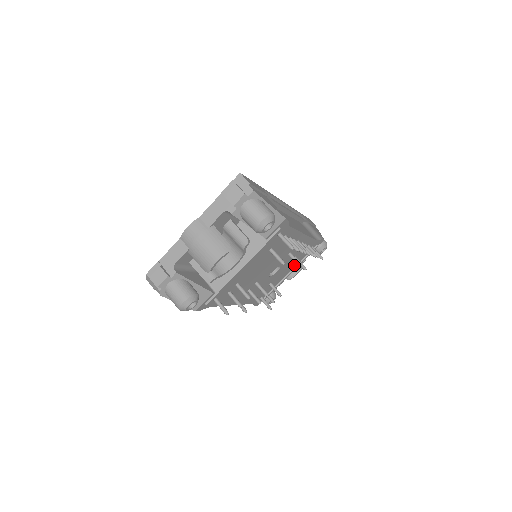
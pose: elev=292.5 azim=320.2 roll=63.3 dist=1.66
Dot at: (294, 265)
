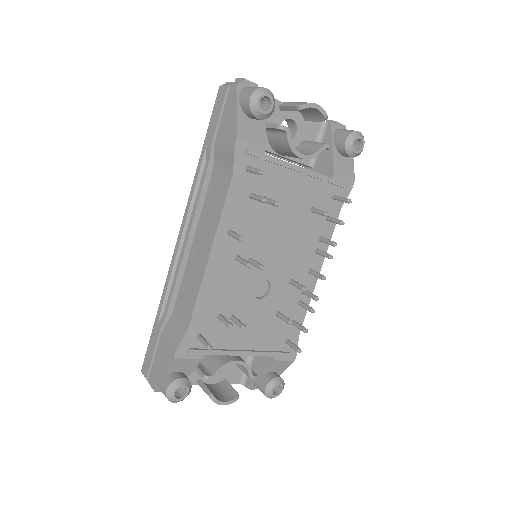
Dot at: (258, 344)
